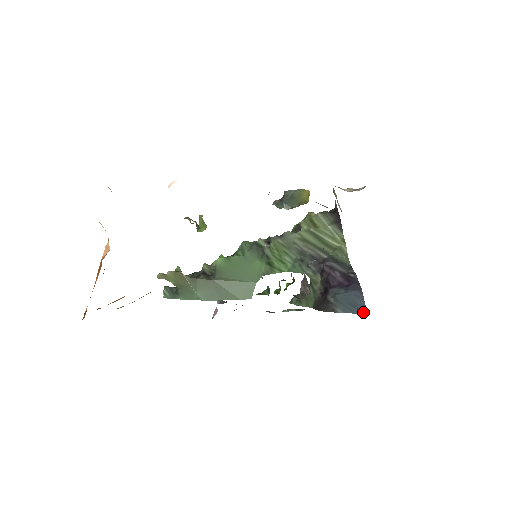
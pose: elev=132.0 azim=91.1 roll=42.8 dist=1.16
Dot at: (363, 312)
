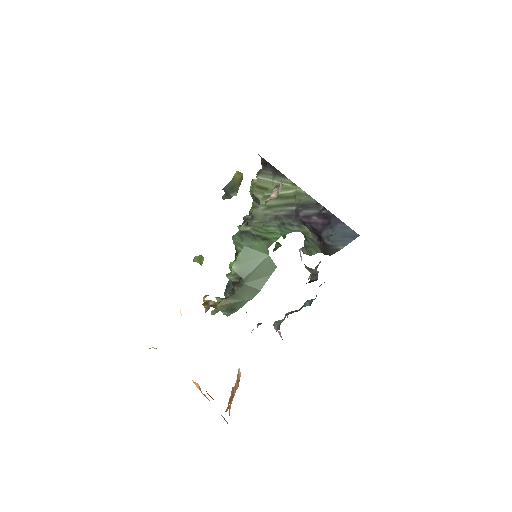
Dot at: (356, 236)
